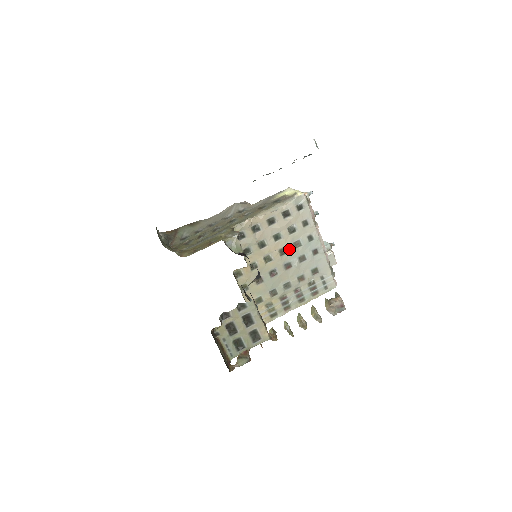
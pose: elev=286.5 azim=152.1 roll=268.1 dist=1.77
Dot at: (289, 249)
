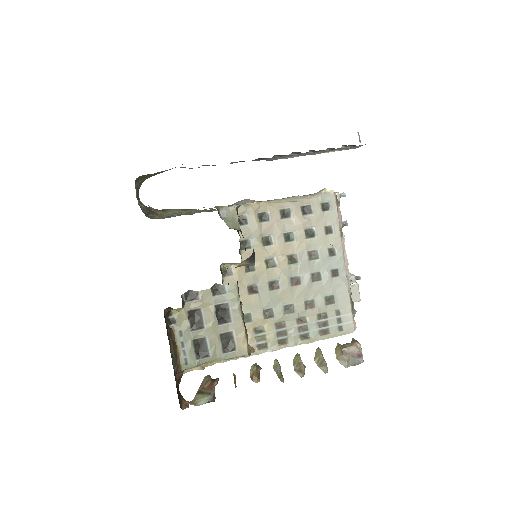
Dot at: (301, 258)
